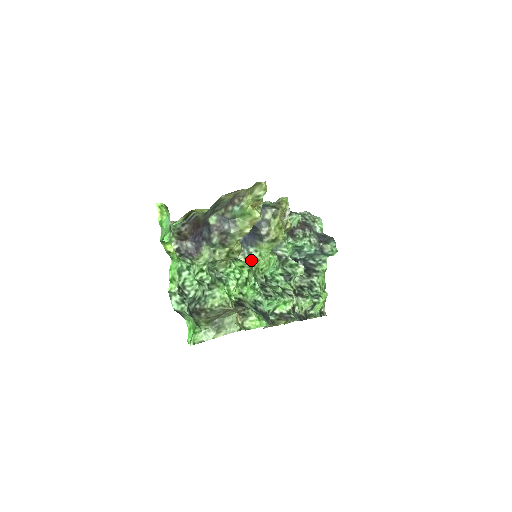
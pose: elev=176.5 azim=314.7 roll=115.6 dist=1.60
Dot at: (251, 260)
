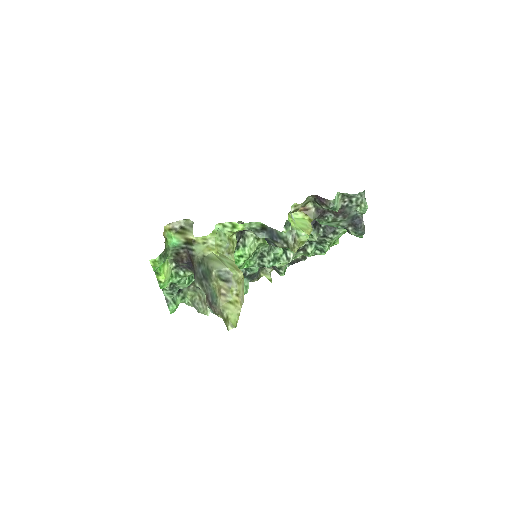
Dot at: occluded
